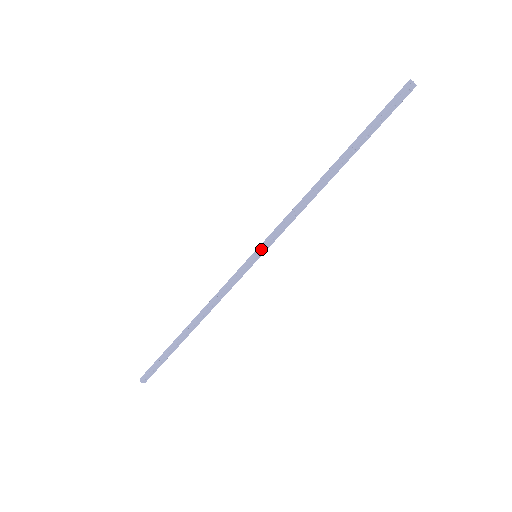
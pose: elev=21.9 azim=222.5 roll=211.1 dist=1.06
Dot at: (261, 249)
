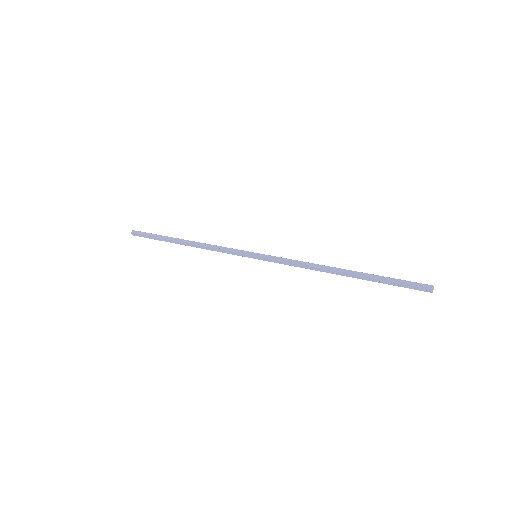
Dot at: (262, 257)
